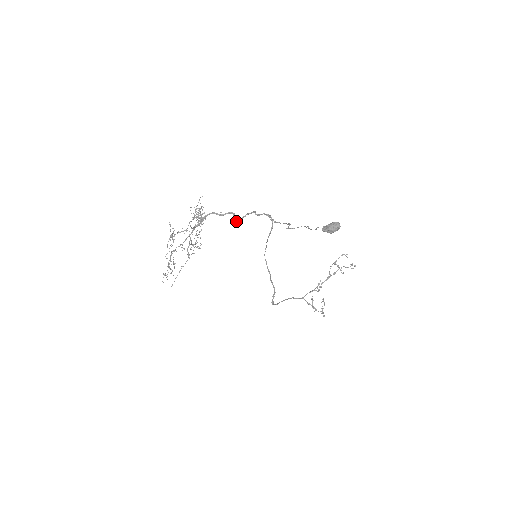
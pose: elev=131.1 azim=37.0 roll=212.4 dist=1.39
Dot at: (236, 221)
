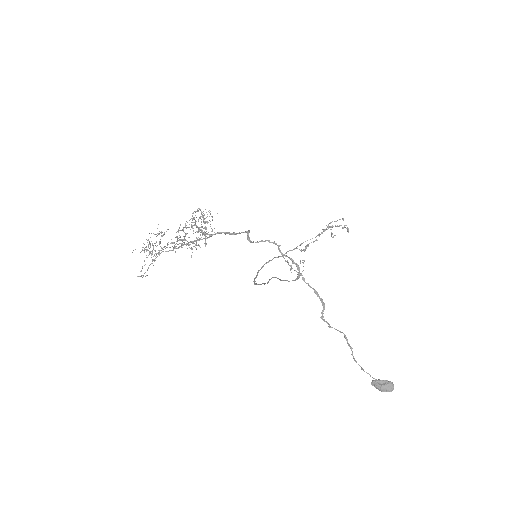
Dot at: (249, 240)
